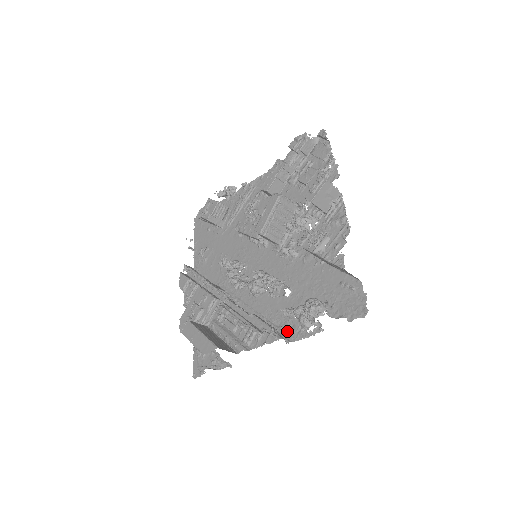
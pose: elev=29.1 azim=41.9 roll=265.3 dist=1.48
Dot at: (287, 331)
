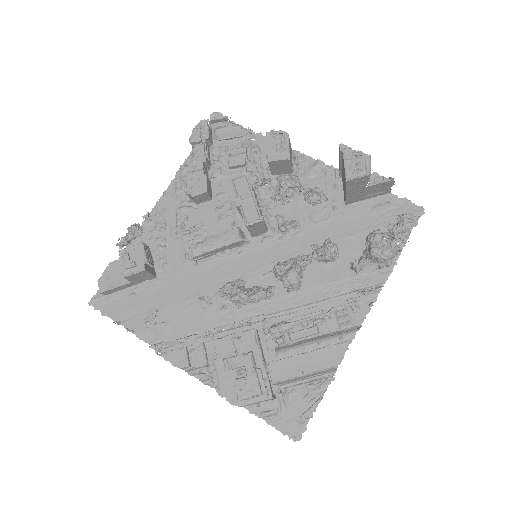
Dot at: (365, 286)
